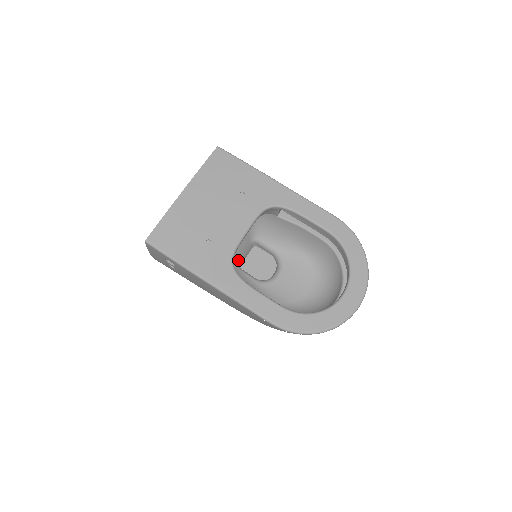
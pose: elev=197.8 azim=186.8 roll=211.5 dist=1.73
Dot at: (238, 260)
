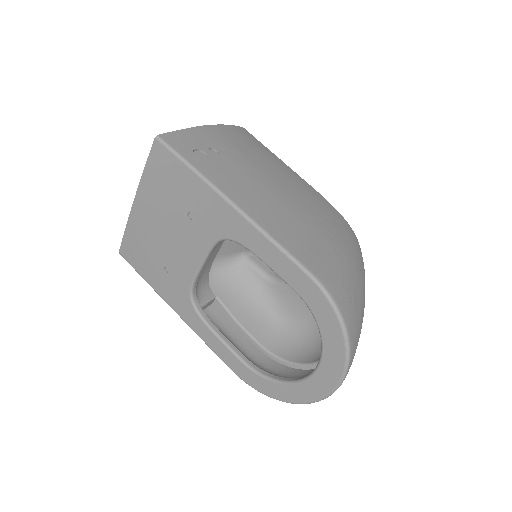
Dot at: (244, 250)
